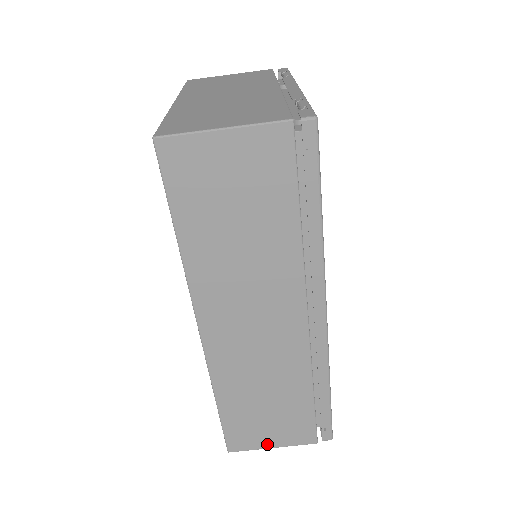
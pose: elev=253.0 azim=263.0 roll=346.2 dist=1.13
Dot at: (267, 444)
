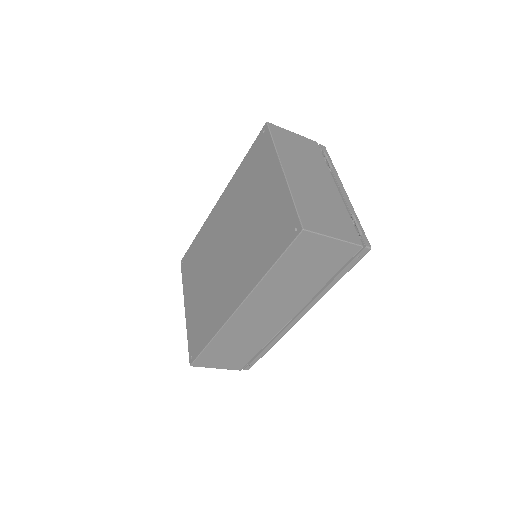
Dot at: (215, 366)
